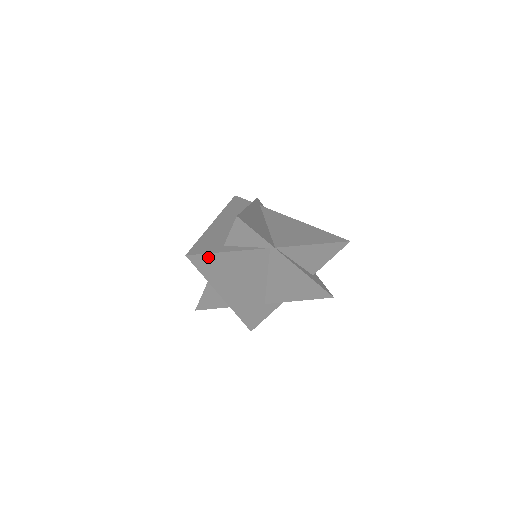
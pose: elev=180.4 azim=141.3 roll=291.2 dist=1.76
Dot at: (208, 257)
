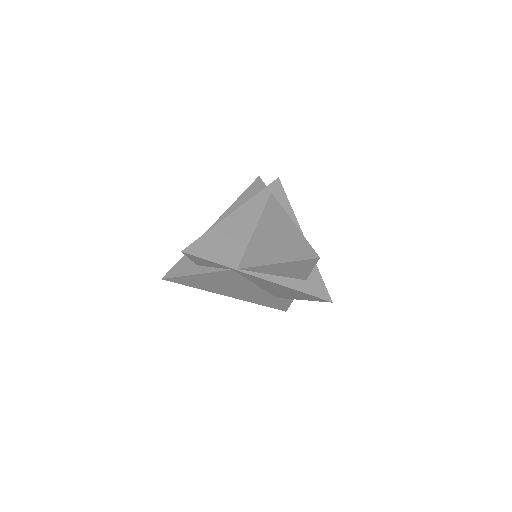
Dot at: (182, 278)
